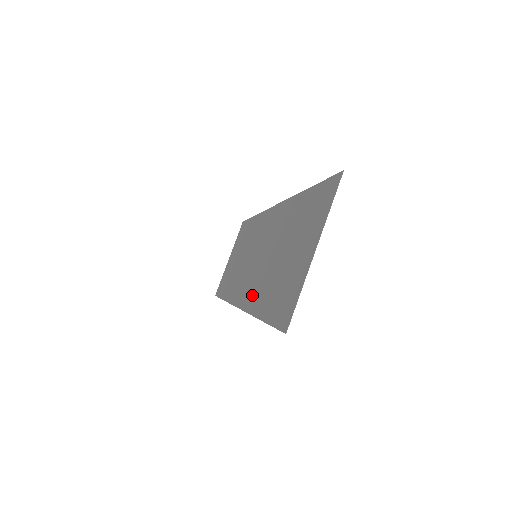
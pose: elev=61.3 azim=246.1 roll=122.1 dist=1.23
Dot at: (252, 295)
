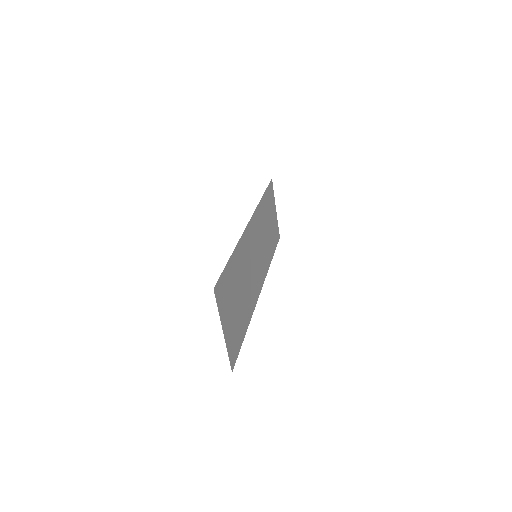
Dot at: (253, 298)
